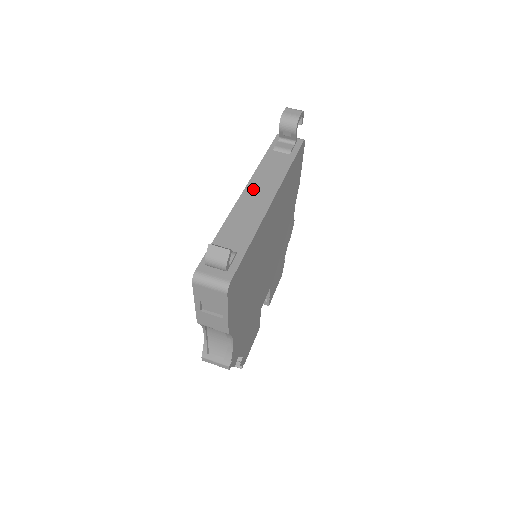
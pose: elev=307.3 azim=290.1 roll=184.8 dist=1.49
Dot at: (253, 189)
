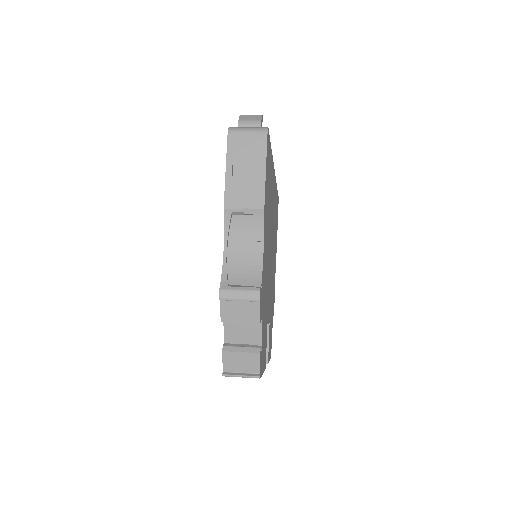
Dot at: occluded
